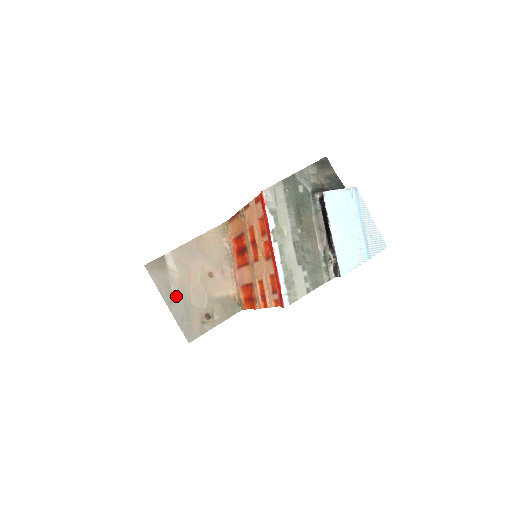
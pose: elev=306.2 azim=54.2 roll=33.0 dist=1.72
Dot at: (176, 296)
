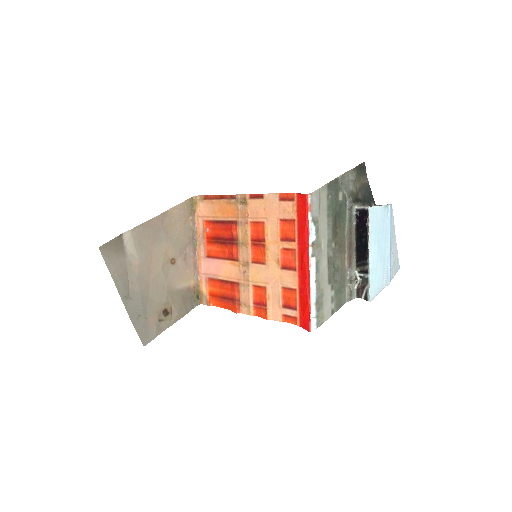
Dot at: (133, 288)
